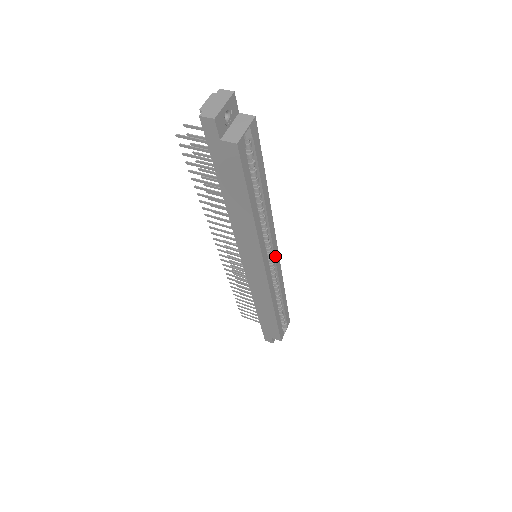
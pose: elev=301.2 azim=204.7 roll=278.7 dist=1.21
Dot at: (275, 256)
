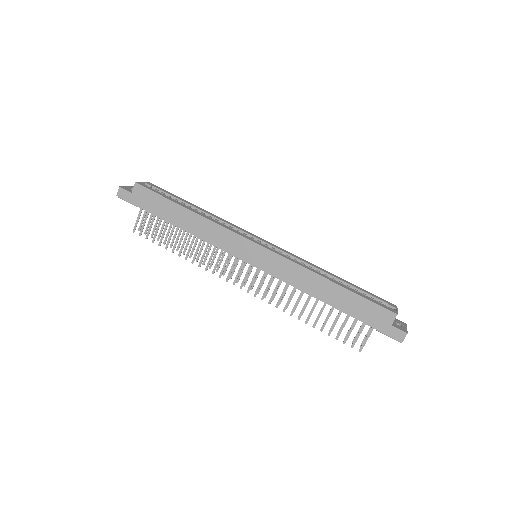
Dot at: (266, 243)
